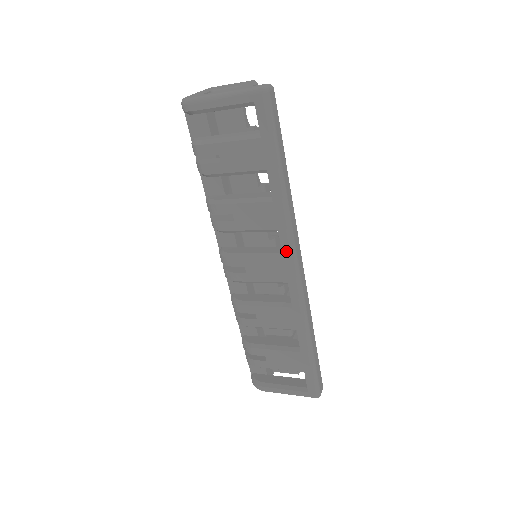
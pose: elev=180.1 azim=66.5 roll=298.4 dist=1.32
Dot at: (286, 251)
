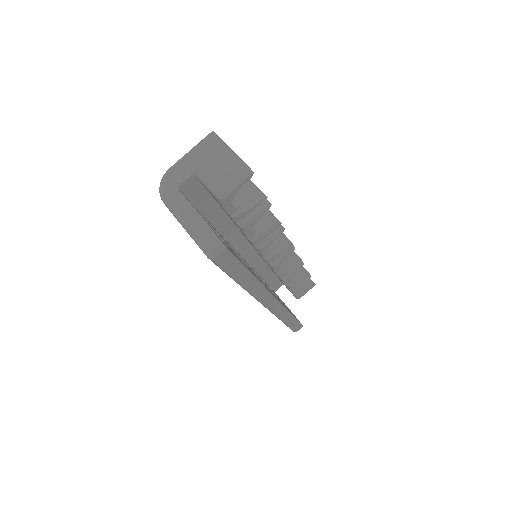
Dot at: occluded
